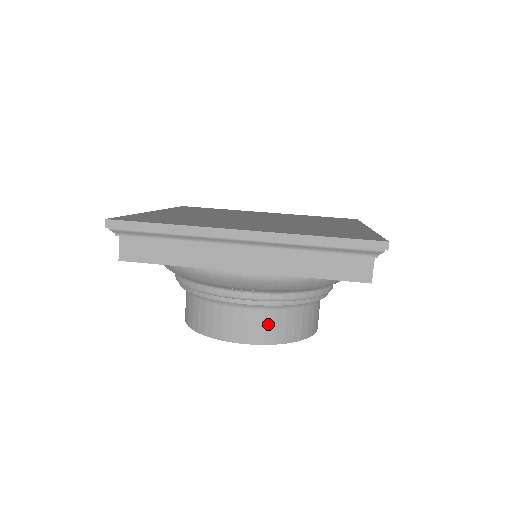
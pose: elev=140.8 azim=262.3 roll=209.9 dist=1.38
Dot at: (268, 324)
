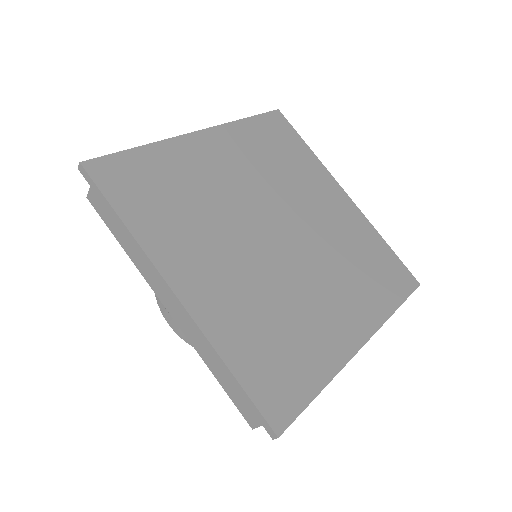
Dot at: occluded
